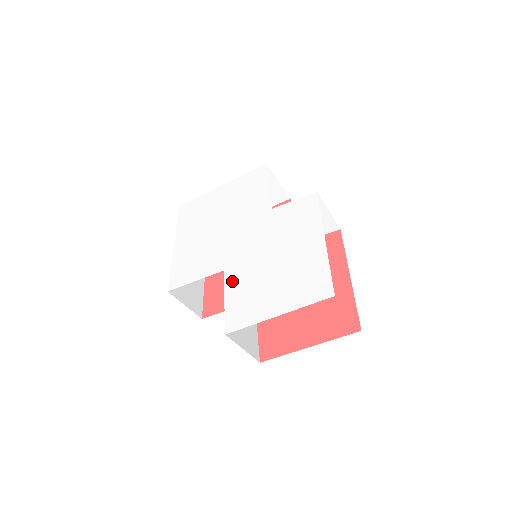
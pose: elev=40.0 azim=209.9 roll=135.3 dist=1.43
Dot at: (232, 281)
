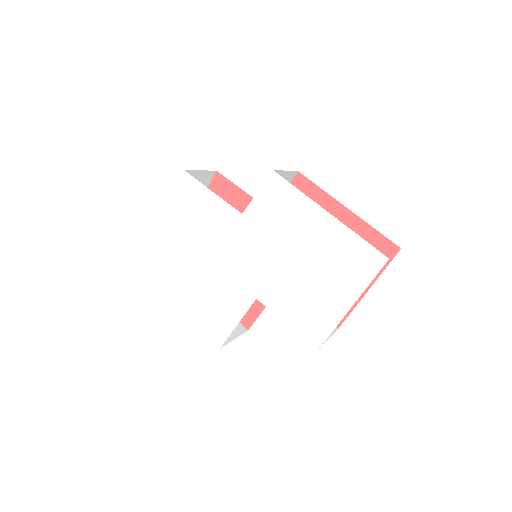
Dot at: (276, 303)
